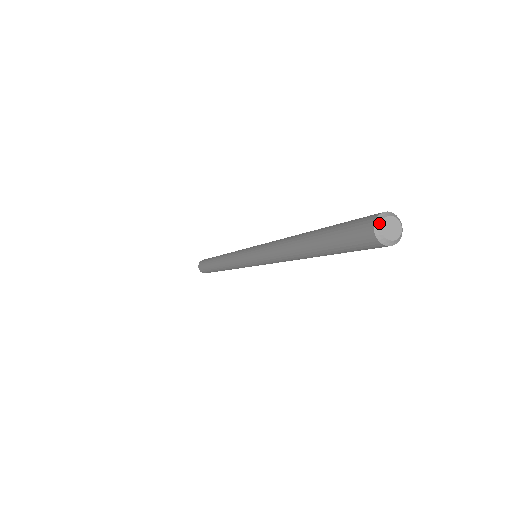
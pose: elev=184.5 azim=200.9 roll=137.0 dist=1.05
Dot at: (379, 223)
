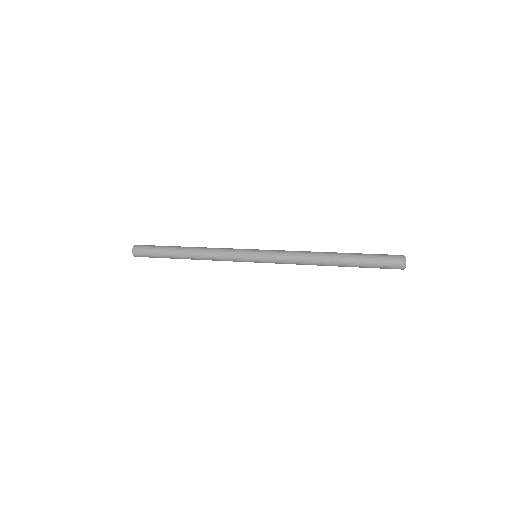
Dot at: (405, 266)
